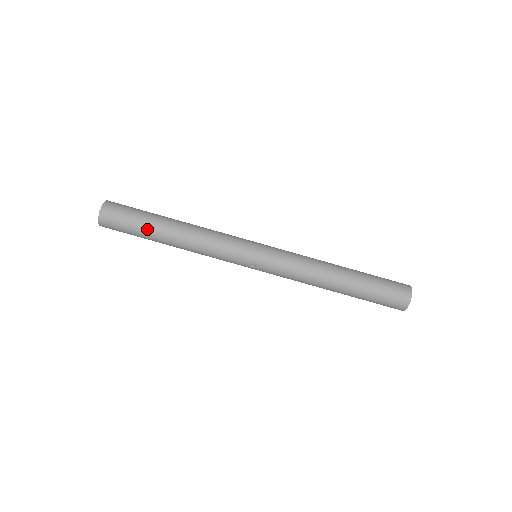
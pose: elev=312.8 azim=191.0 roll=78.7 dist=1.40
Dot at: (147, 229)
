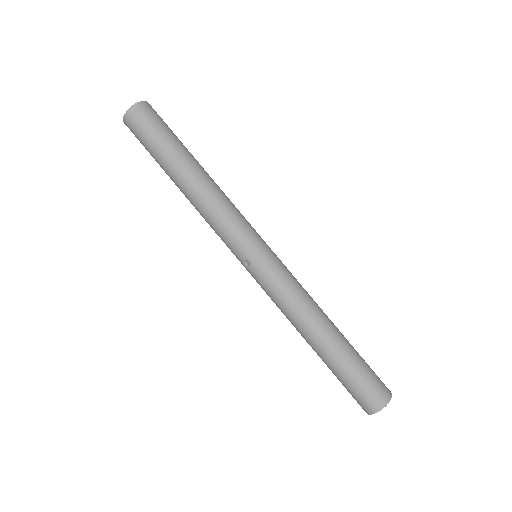
Dot at: (167, 154)
